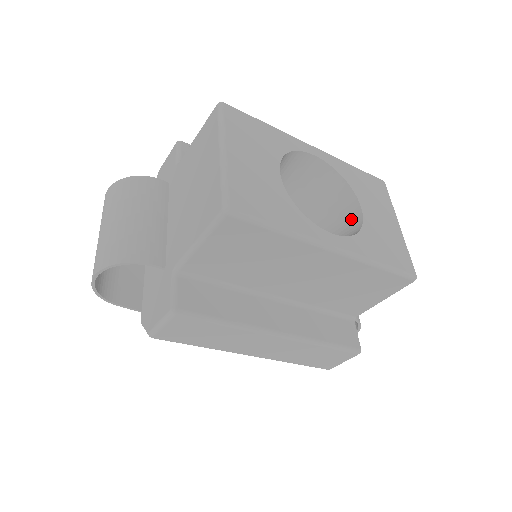
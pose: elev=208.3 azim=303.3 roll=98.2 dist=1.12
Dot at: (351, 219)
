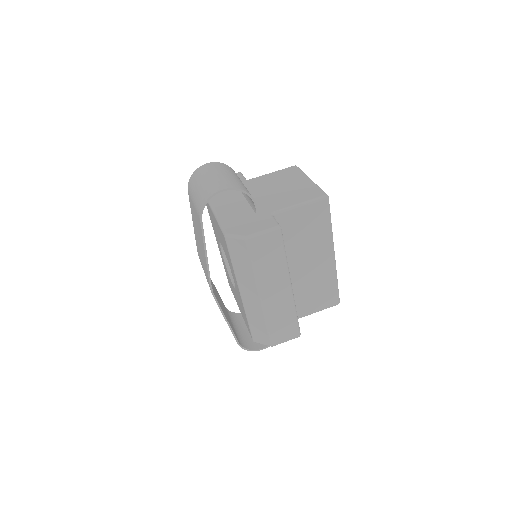
Dot at: occluded
